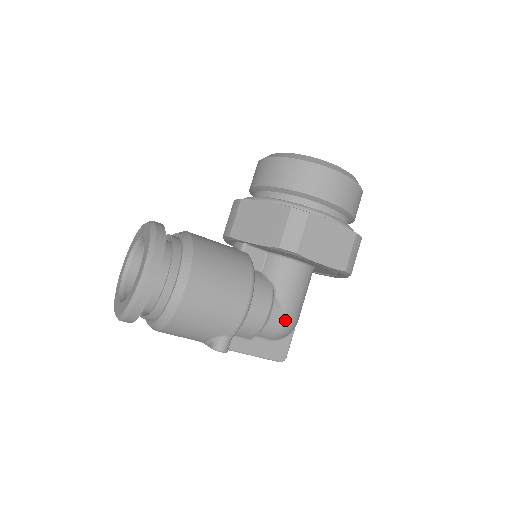
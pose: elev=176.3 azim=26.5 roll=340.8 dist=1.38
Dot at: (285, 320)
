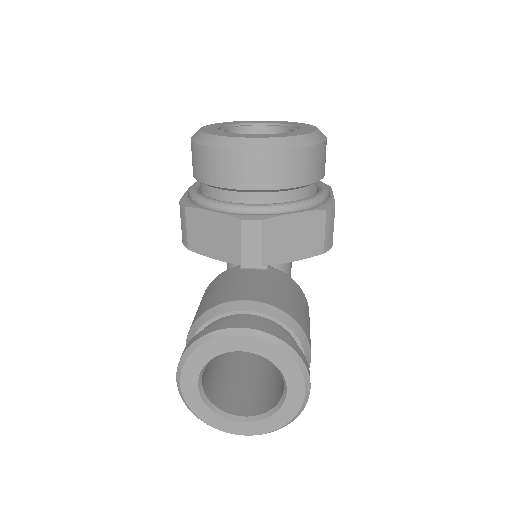
Dot at: occluded
